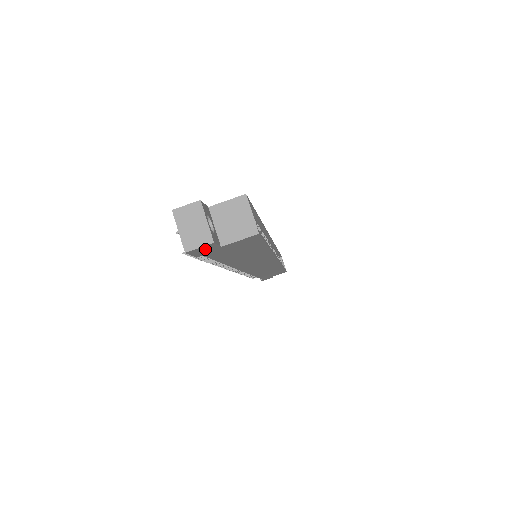
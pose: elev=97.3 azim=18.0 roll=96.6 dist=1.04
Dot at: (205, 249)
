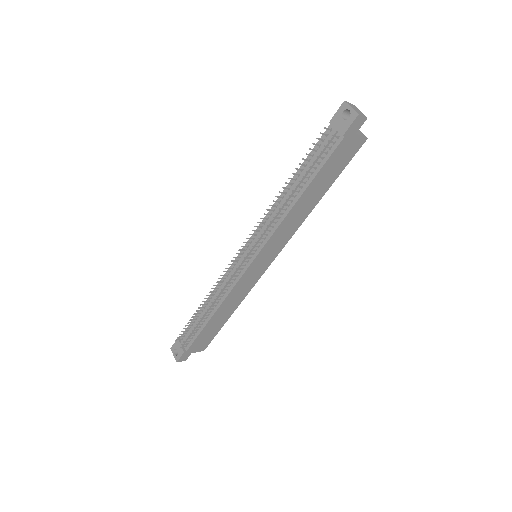
Dot at: (357, 125)
